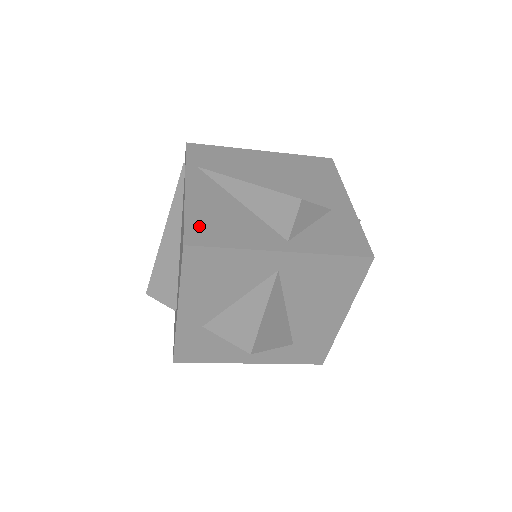
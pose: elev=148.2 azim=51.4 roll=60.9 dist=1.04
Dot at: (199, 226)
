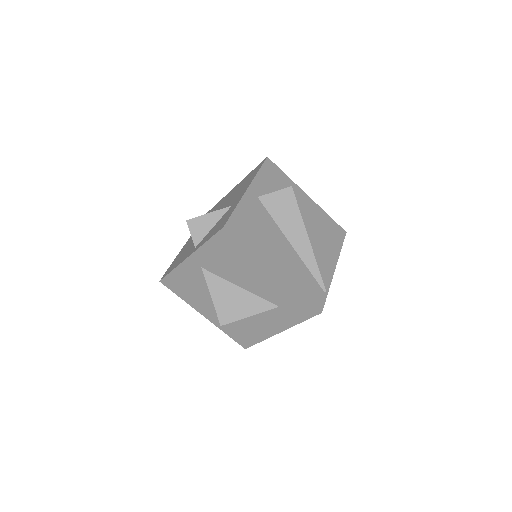
Dot at: occluded
